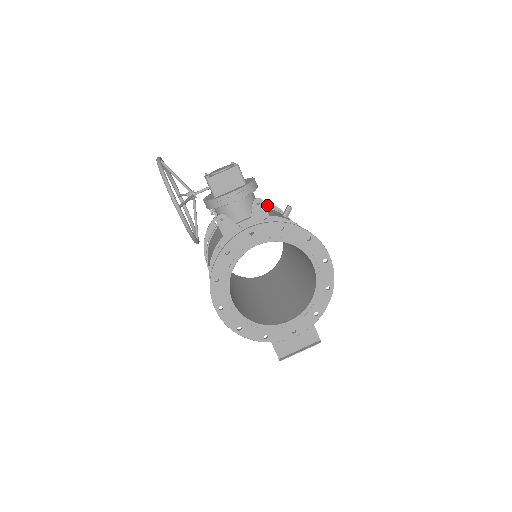
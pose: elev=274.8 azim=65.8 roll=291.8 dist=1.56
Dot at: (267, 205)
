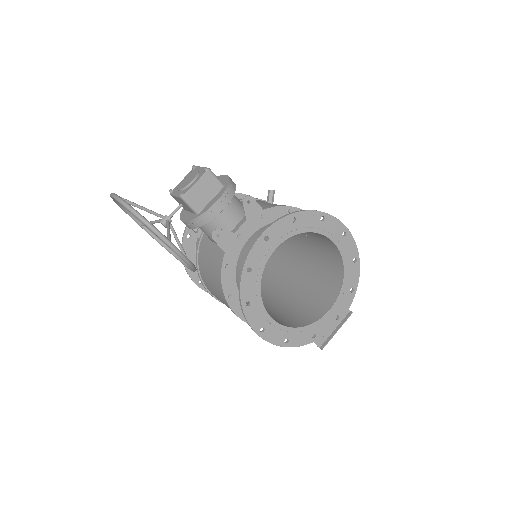
Dot at: occluded
